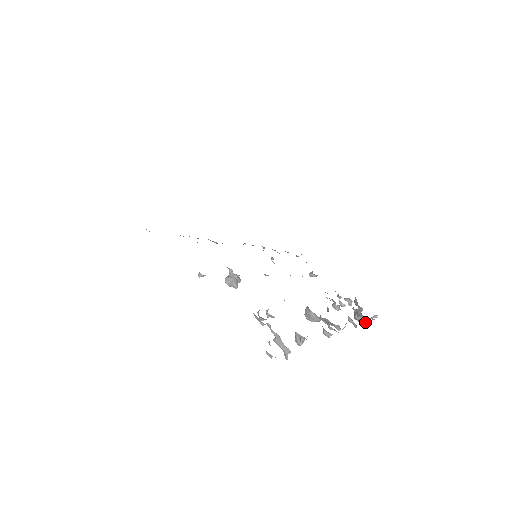
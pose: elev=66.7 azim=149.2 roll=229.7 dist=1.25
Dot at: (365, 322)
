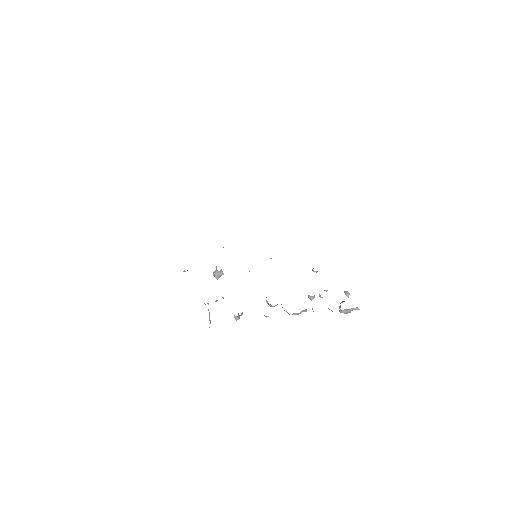
Dot at: (343, 312)
